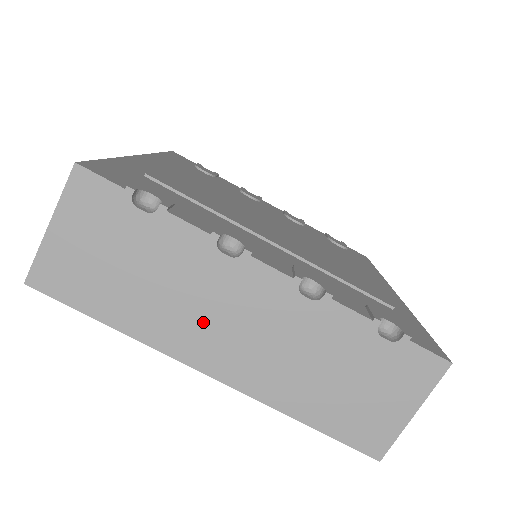
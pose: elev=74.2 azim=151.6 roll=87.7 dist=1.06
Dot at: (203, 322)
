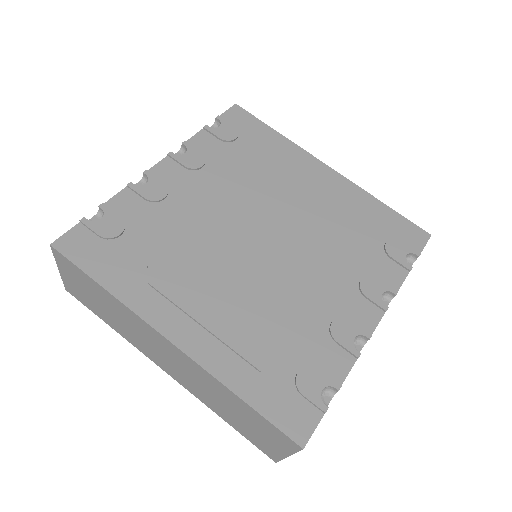
Dot at: occluded
